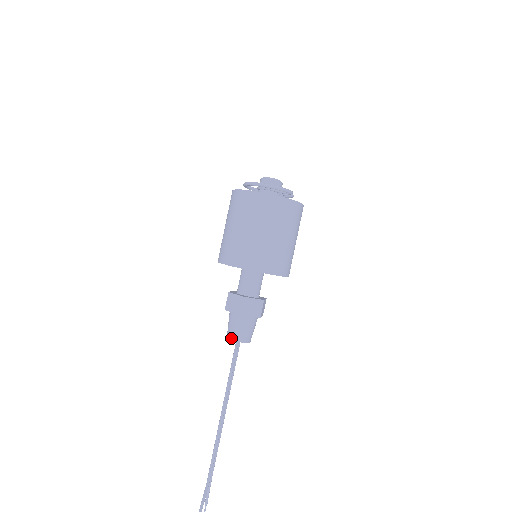
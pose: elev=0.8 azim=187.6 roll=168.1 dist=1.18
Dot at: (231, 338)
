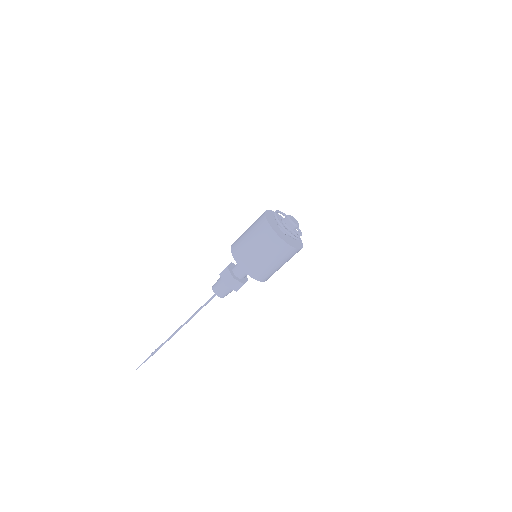
Dot at: (214, 291)
